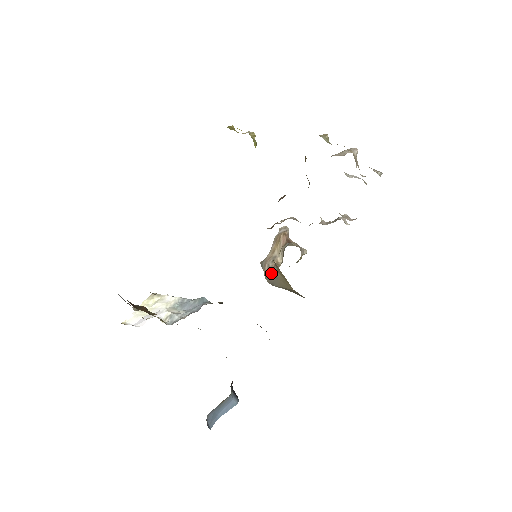
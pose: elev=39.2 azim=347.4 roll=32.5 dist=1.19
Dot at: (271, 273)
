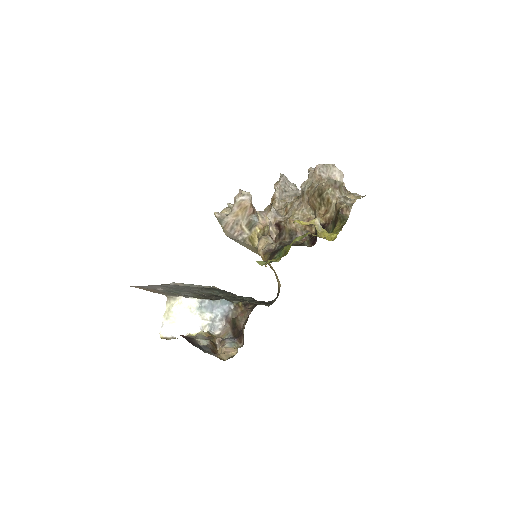
Dot at: (236, 236)
